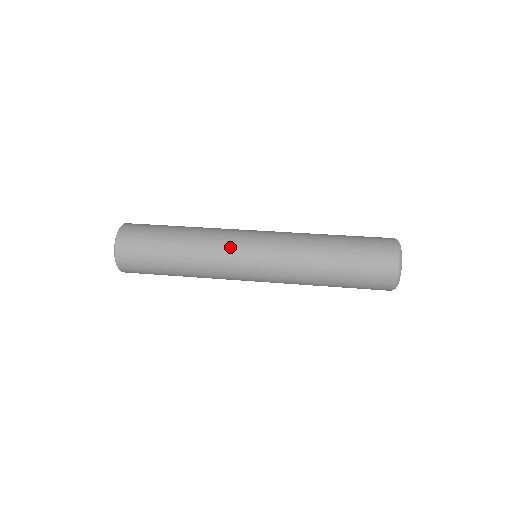
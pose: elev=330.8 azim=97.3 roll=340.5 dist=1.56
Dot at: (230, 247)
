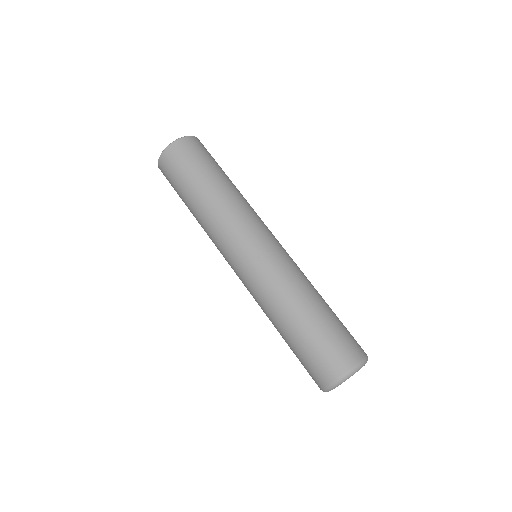
Dot at: (237, 231)
